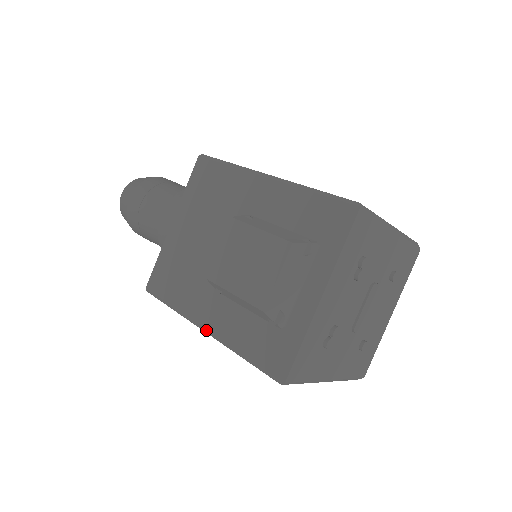
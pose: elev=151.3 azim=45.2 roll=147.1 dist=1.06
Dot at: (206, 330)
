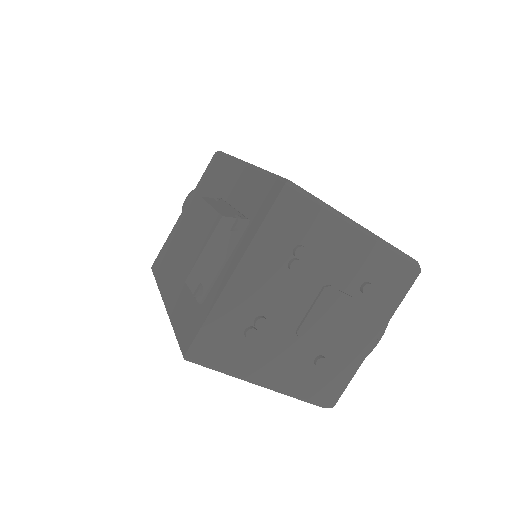
Dot at: (164, 304)
